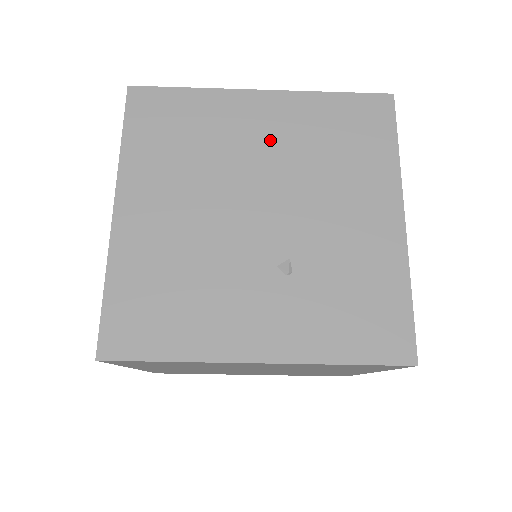
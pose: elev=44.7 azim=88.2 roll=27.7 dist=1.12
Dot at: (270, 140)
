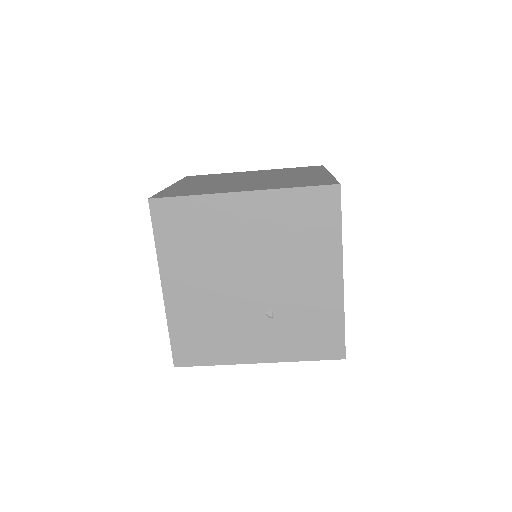
Dot at: (253, 231)
